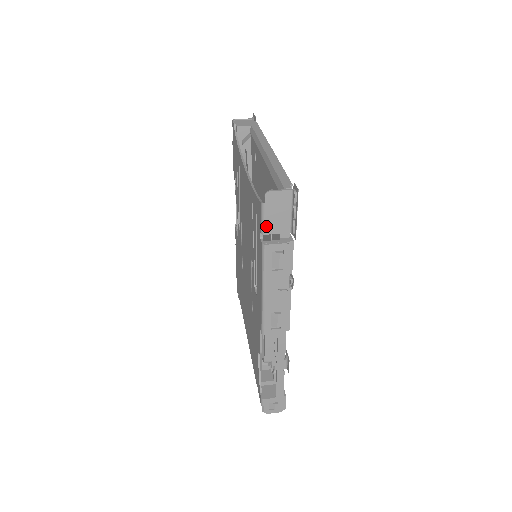
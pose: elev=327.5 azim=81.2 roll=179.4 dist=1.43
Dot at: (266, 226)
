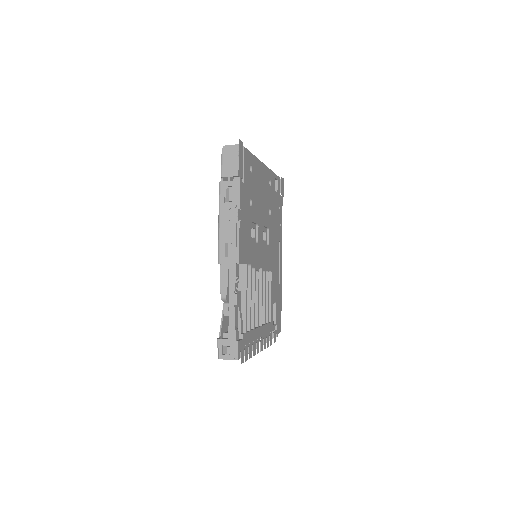
Dot at: (223, 170)
